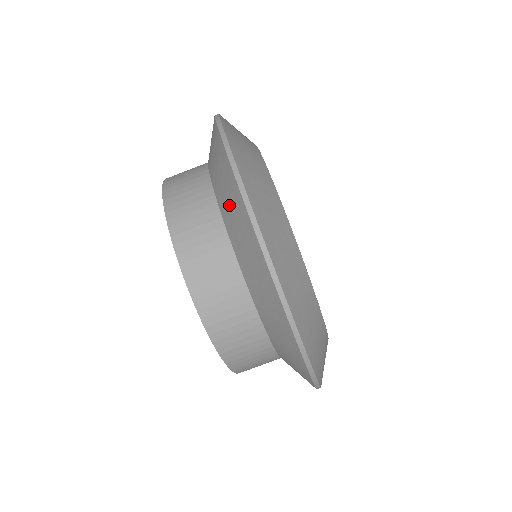
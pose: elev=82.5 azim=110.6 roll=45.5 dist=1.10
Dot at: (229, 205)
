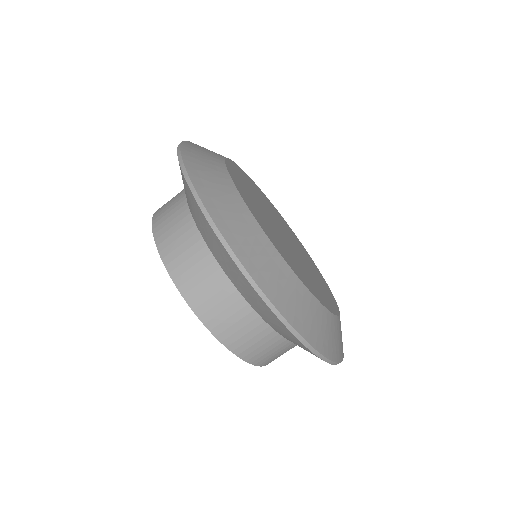
Dot at: (184, 186)
